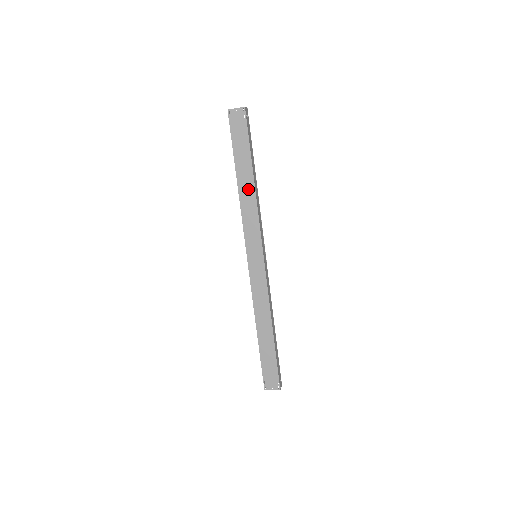
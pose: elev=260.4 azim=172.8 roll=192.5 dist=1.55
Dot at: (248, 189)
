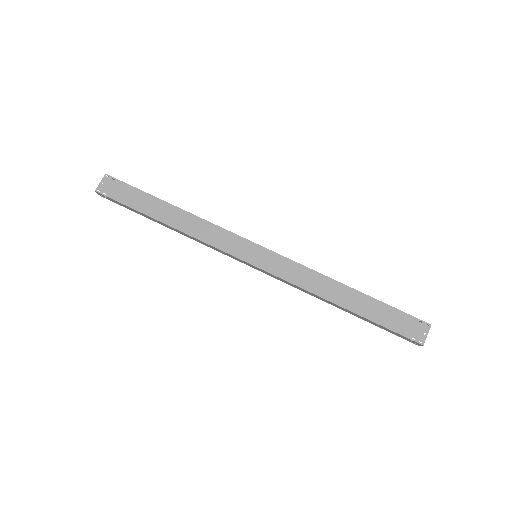
Dot at: (182, 218)
